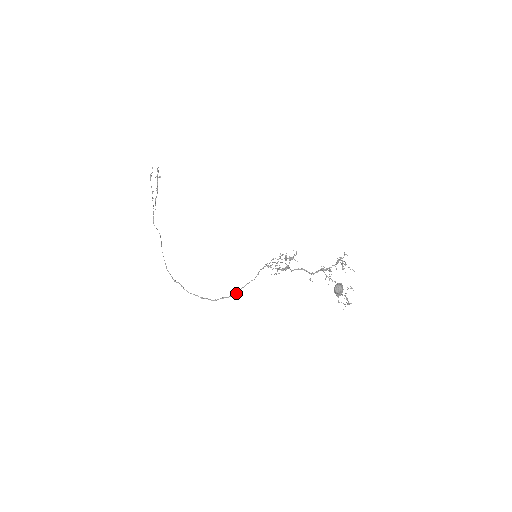
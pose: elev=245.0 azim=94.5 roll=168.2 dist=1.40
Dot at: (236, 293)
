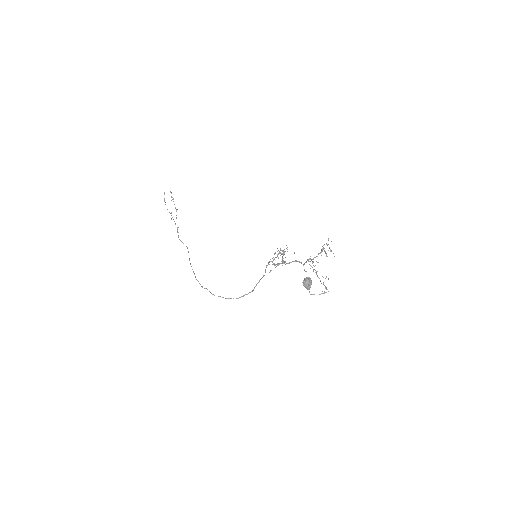
Dot at: (253, 289)
